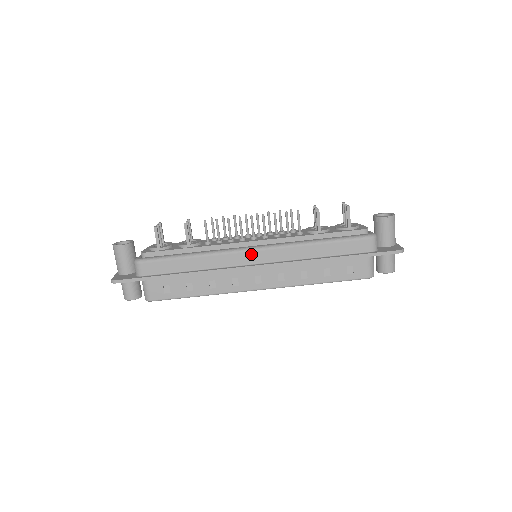
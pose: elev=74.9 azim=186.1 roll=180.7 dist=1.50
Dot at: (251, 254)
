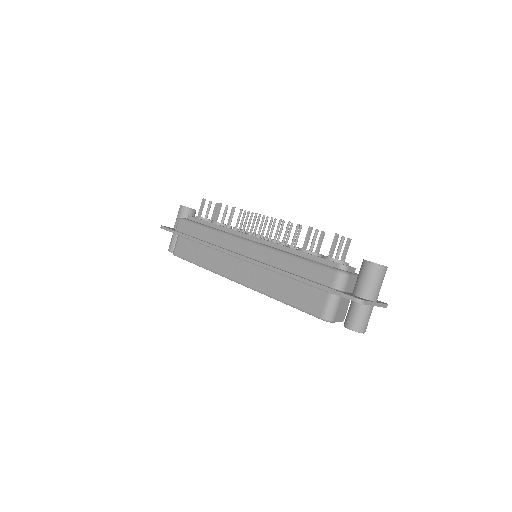
Dot at: (241, 243)
